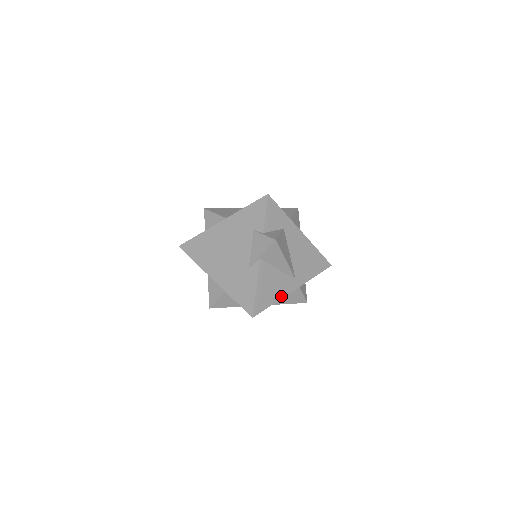
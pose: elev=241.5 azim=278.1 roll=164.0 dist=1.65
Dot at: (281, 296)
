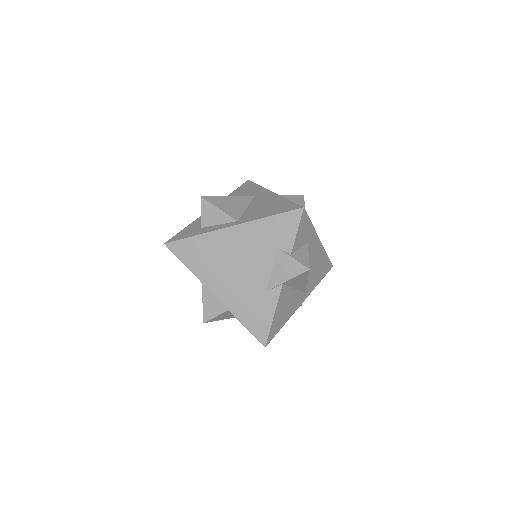
Dot at: (291, 315)
